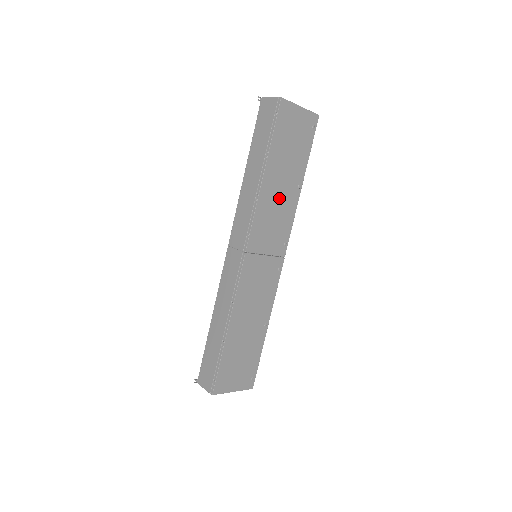
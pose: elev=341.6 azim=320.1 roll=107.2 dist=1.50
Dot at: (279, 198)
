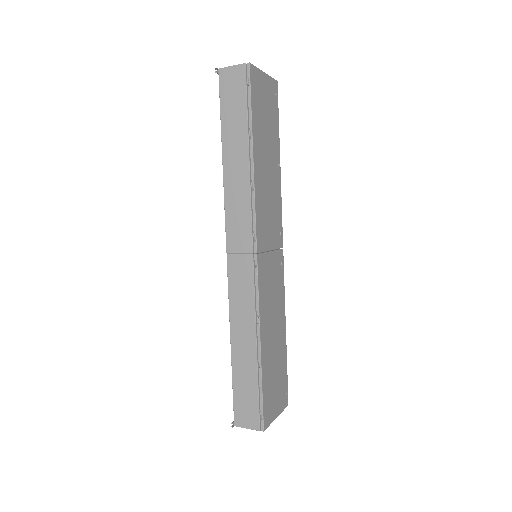
Dot at: (268, 182)
